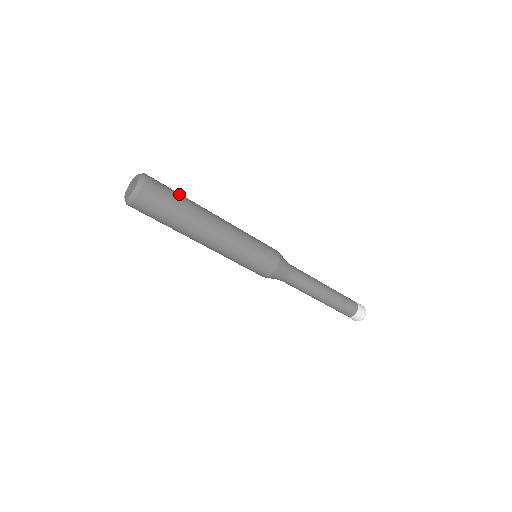
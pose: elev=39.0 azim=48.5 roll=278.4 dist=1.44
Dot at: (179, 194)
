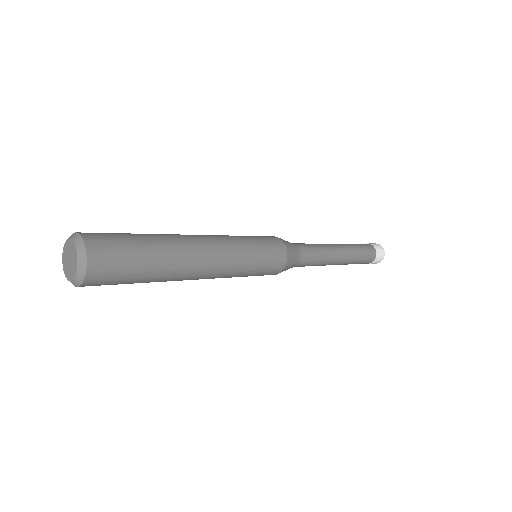
Dot at: (144, 267)
